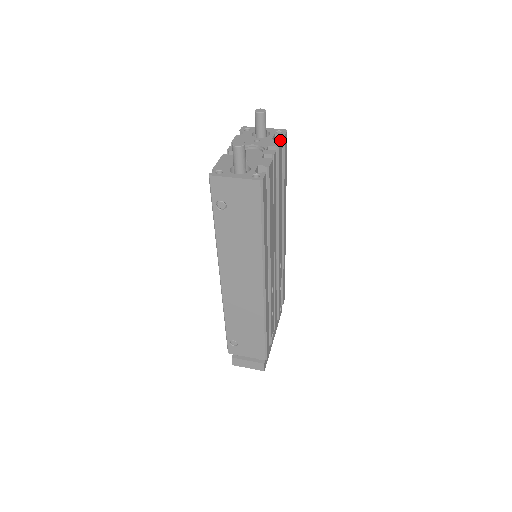
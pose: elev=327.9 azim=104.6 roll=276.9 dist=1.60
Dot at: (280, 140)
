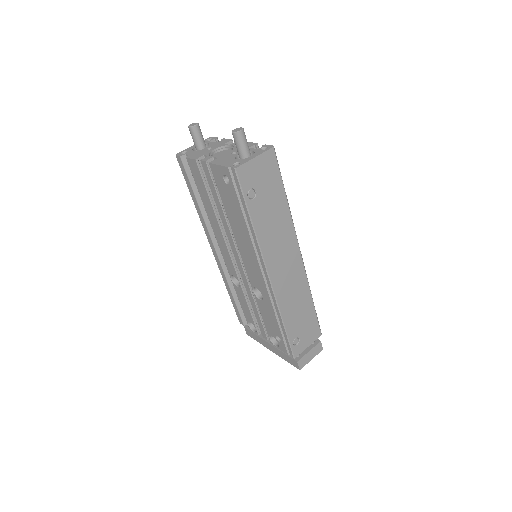
Dot at: (223, 139)
